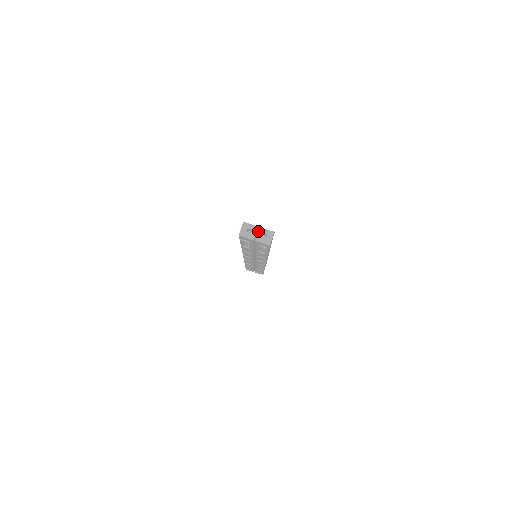
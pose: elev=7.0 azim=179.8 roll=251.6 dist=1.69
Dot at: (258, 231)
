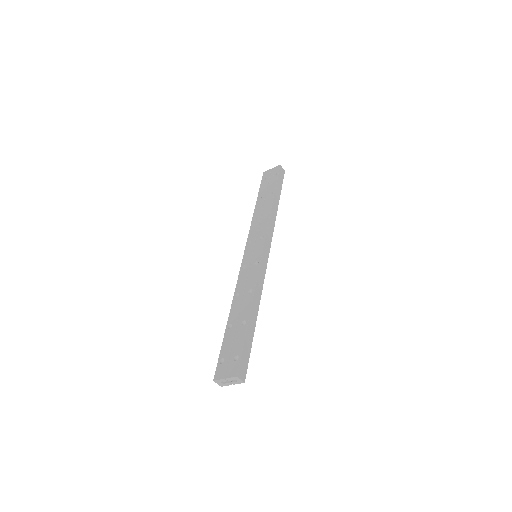
Dot at: (228, 379)
